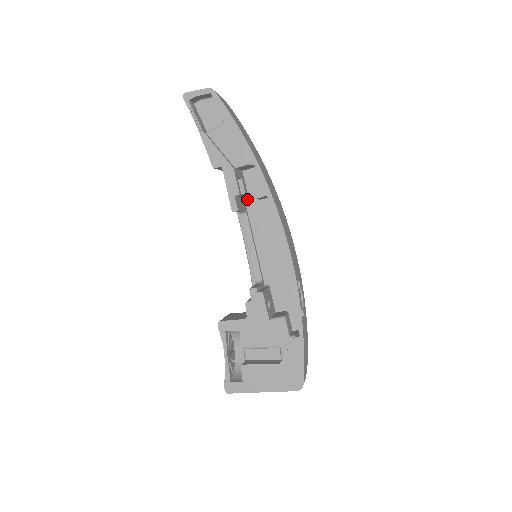
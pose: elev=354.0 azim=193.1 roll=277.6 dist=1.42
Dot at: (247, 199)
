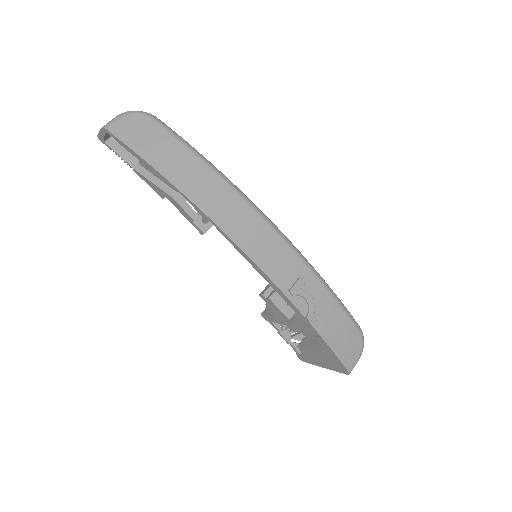
Dot at: occluded
